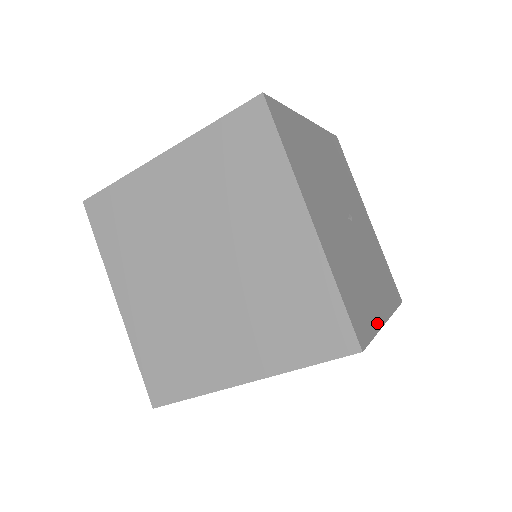
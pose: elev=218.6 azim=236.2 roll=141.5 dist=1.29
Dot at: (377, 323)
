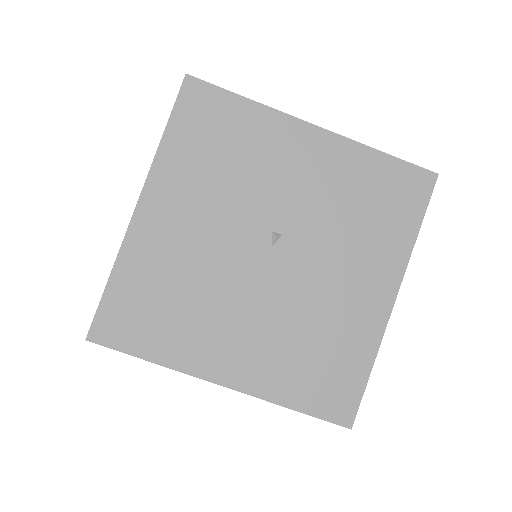
Dot at: (373, 341)
